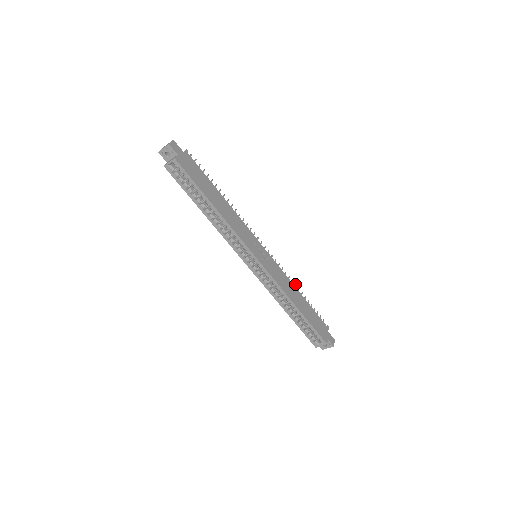
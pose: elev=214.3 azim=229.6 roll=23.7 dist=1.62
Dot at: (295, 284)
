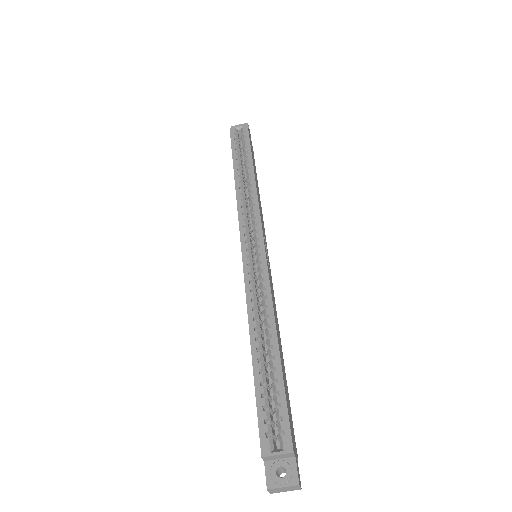
Dot at: occluded
